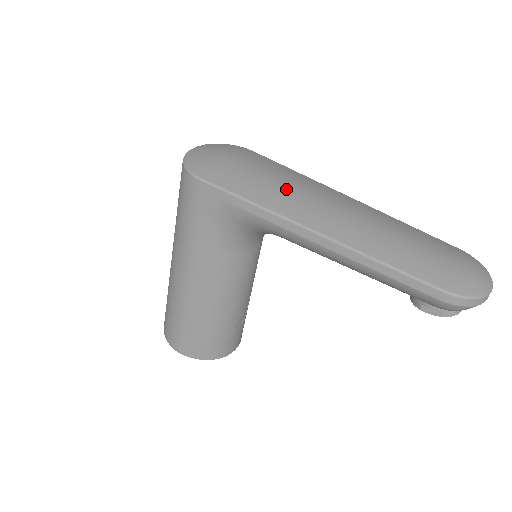
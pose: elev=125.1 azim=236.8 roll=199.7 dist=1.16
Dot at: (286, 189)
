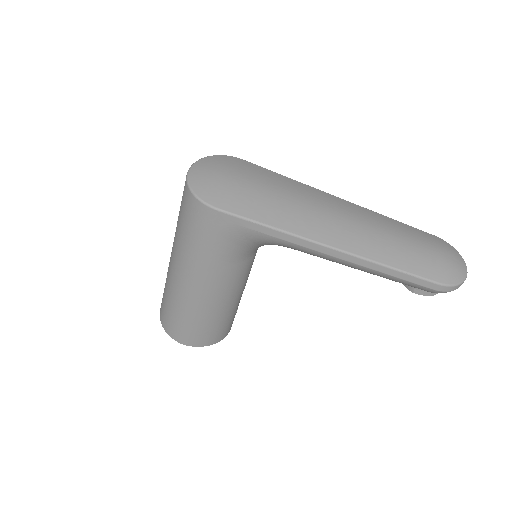
Dot at: (294, 206)
